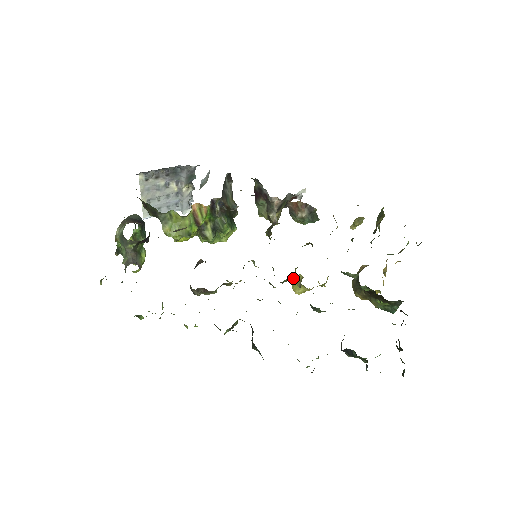
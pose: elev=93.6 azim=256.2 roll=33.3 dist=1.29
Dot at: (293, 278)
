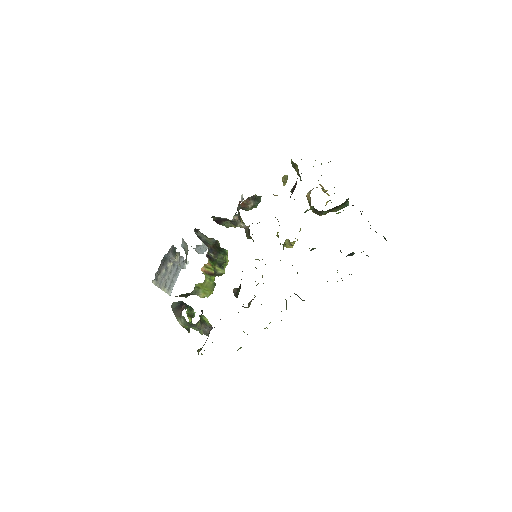
Dot at: occluded
